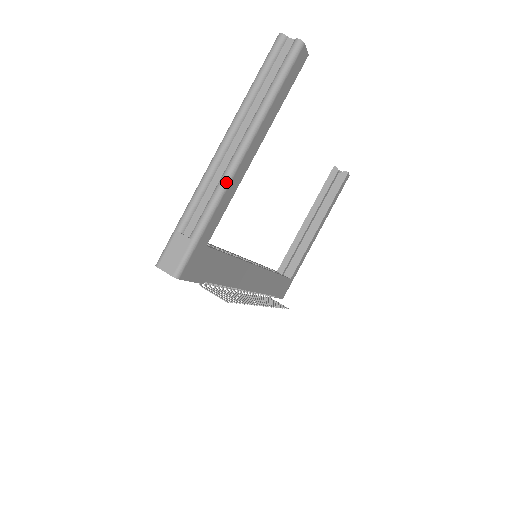
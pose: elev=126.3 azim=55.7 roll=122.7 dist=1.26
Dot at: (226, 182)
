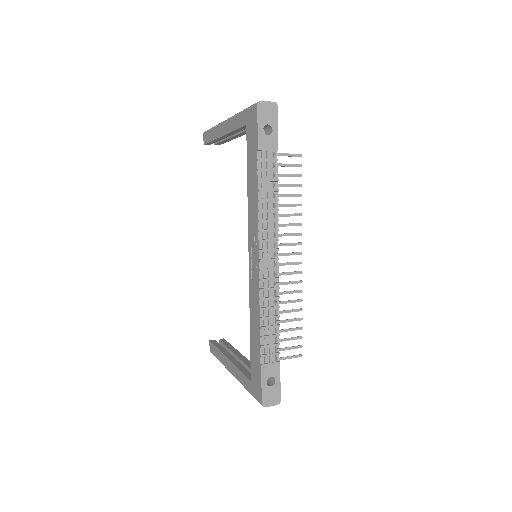
Dot at: occluded
